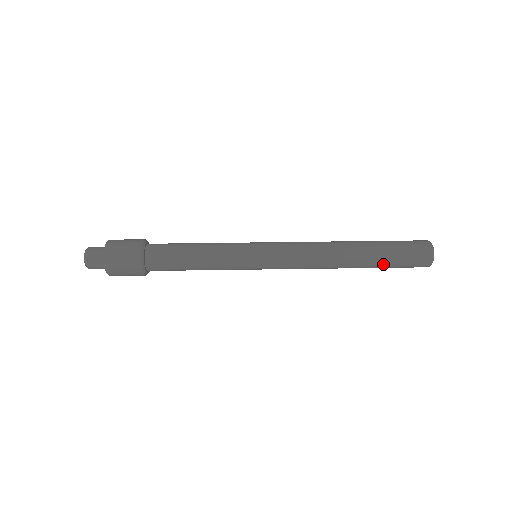
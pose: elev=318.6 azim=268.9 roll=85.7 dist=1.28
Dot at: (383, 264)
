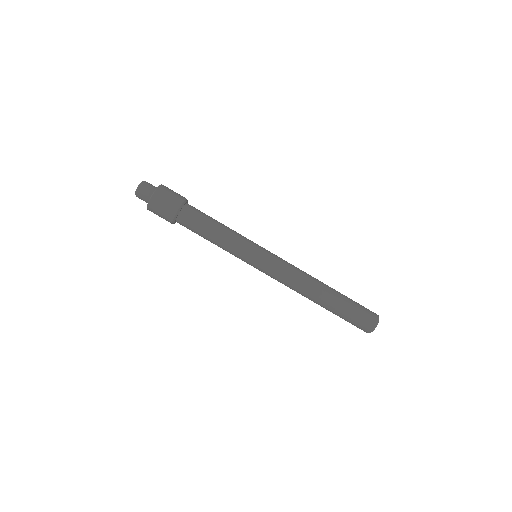
Dot at: occluded
